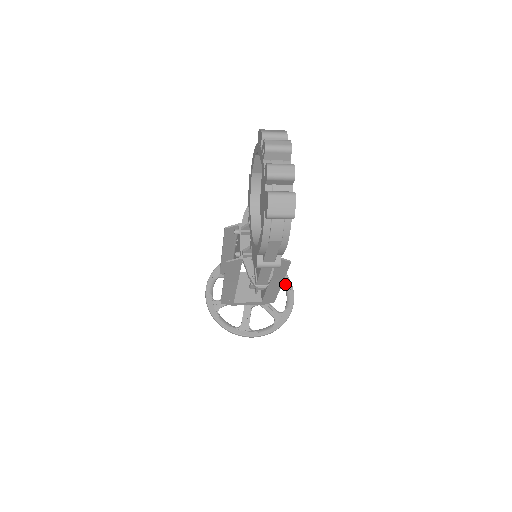
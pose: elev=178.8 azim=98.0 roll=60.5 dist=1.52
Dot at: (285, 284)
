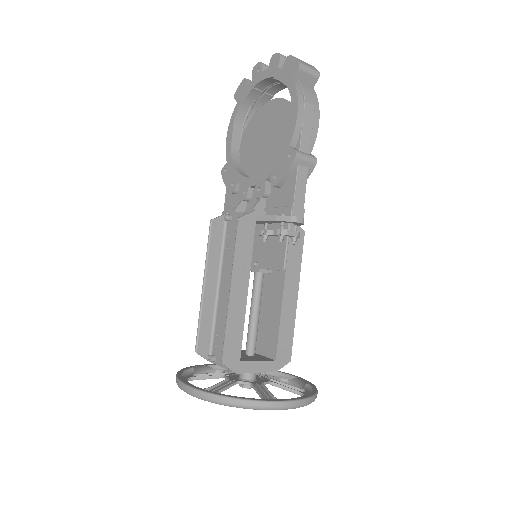
Dot at: occluded
